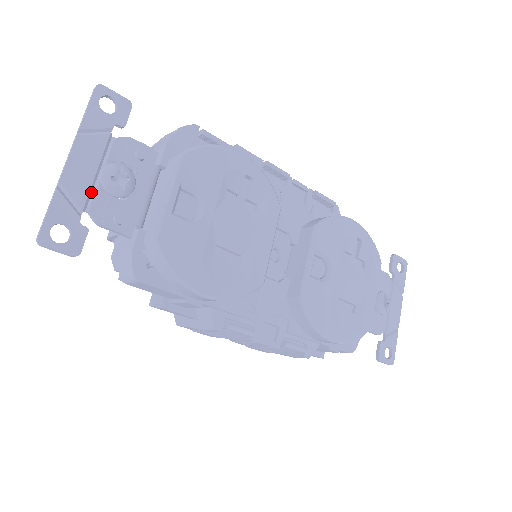
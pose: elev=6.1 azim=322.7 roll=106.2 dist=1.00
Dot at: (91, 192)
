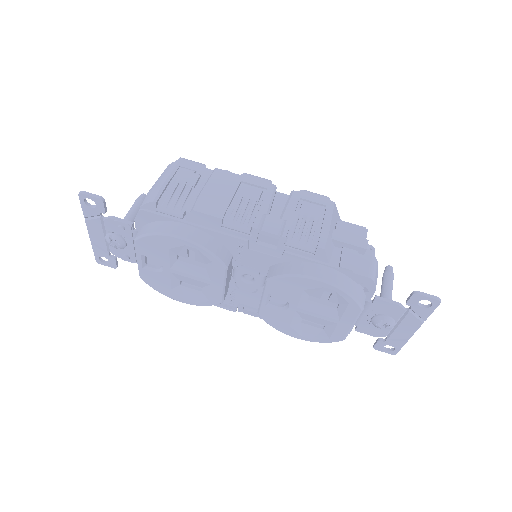
Dot at: occluded
